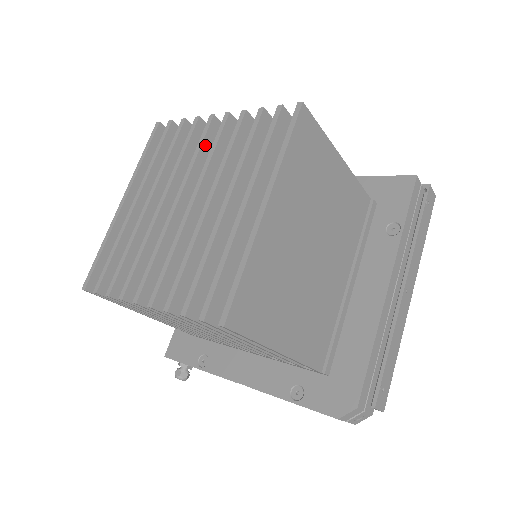
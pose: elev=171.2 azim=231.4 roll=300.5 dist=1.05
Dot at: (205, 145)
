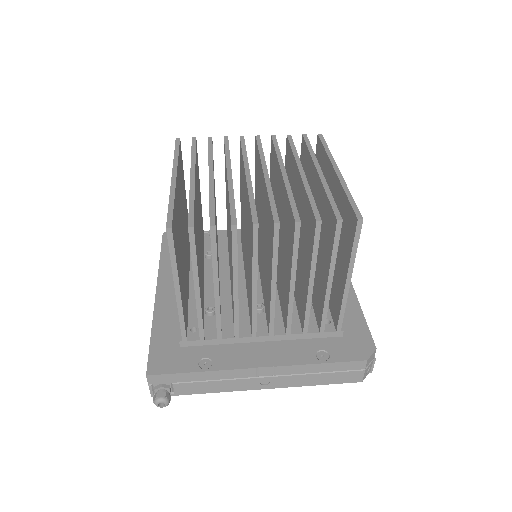
Dot at: occluded
